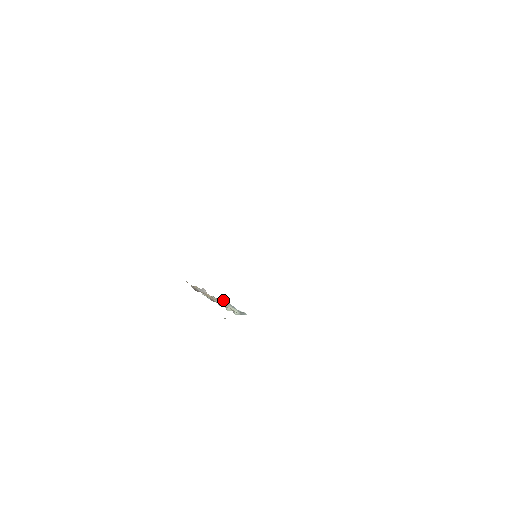
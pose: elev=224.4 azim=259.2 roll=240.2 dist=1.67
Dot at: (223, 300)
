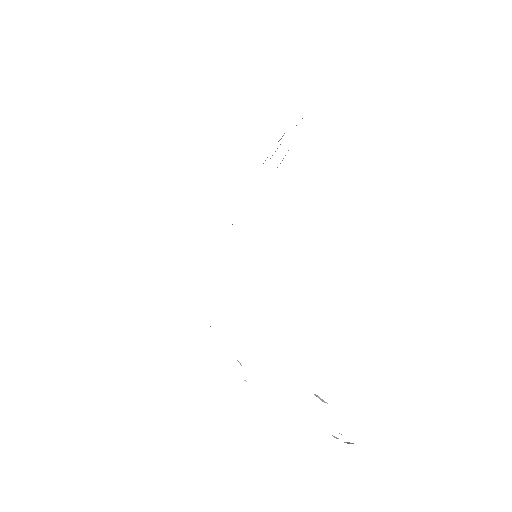
Dot at: occluded
